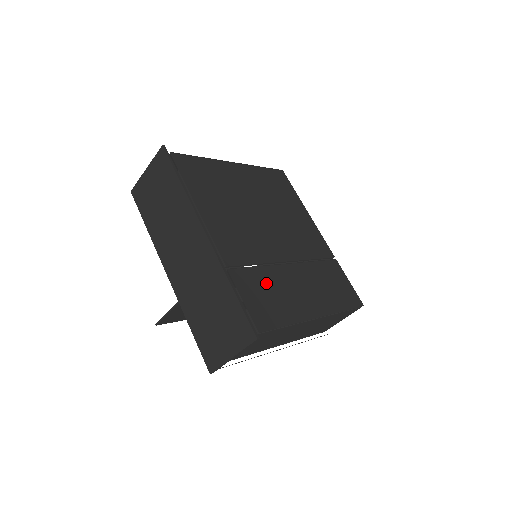
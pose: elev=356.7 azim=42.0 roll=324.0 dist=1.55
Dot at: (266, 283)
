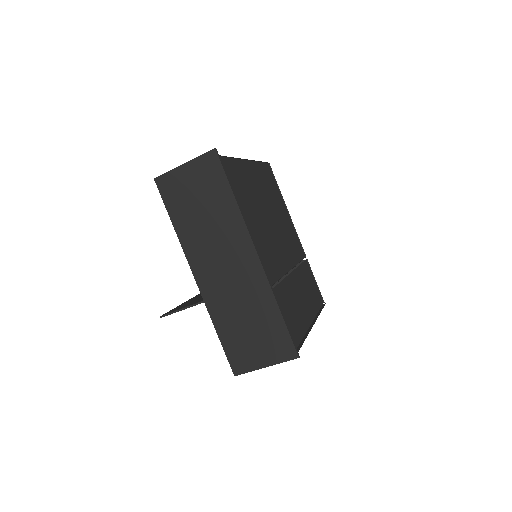
Dot at: (288, 297)
